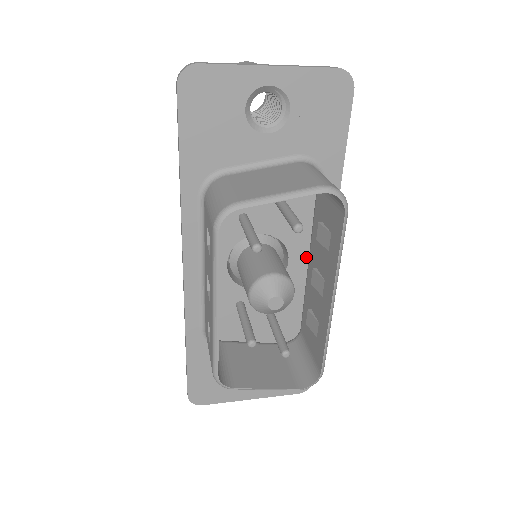
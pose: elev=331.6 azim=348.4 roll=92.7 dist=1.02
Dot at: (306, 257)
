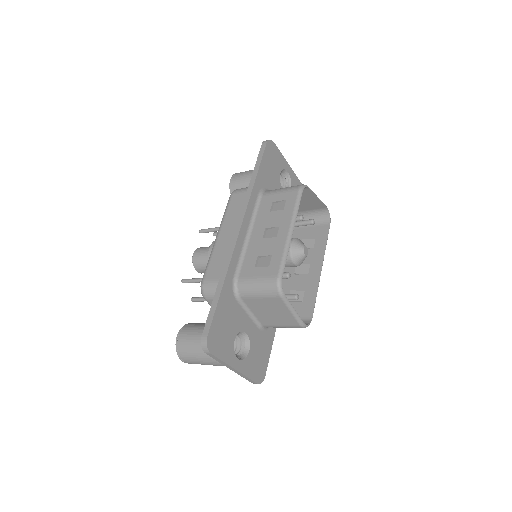
Dot at: occluded
